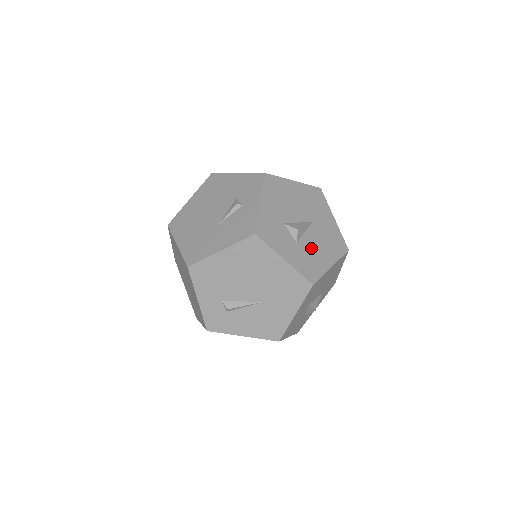
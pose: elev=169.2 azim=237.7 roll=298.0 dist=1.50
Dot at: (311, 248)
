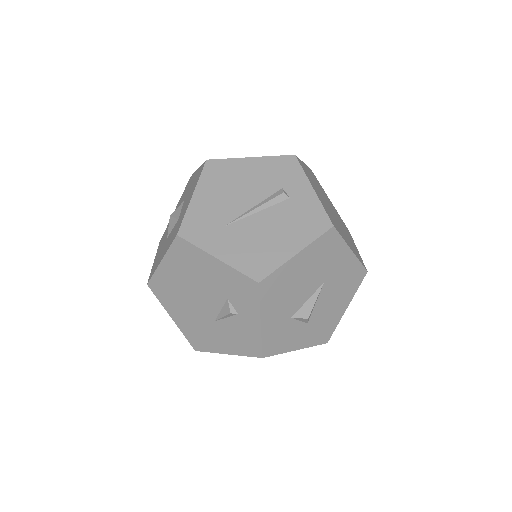
Dot at: (324, 312)
